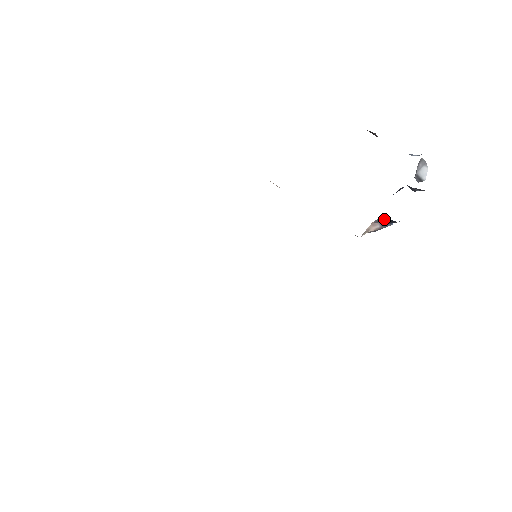
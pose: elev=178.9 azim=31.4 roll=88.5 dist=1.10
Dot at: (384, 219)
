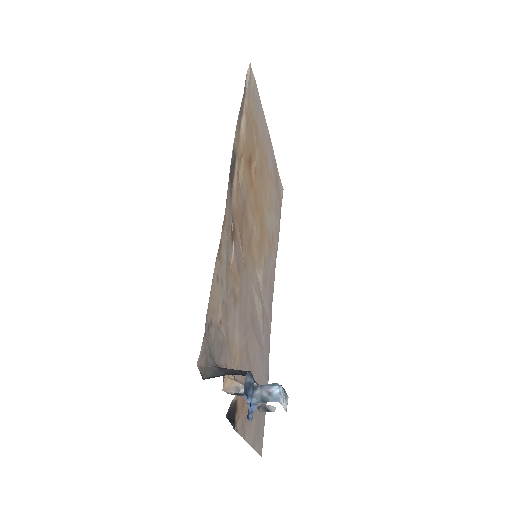
Dot at: occluded
